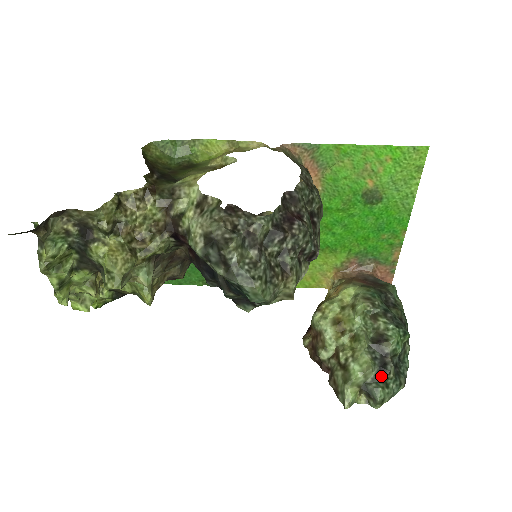
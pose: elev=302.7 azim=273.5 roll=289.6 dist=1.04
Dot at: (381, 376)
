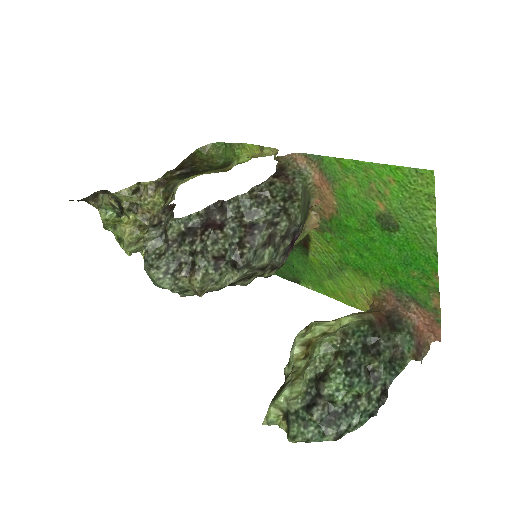
Dot at: (304, 413)
